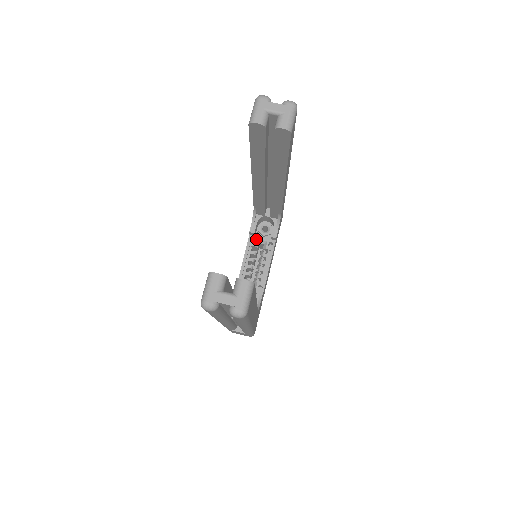
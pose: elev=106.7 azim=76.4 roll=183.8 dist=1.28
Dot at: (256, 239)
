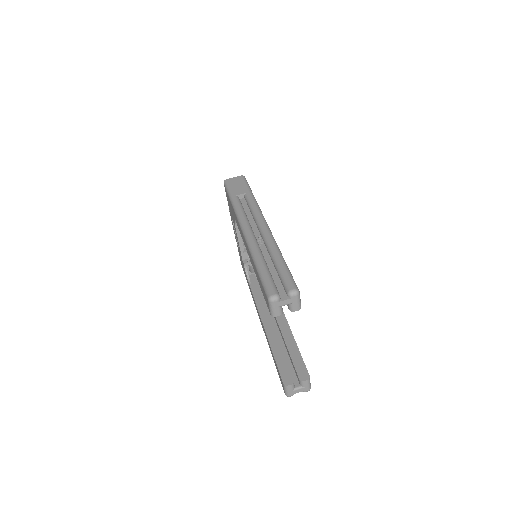
Dot at: occluded
